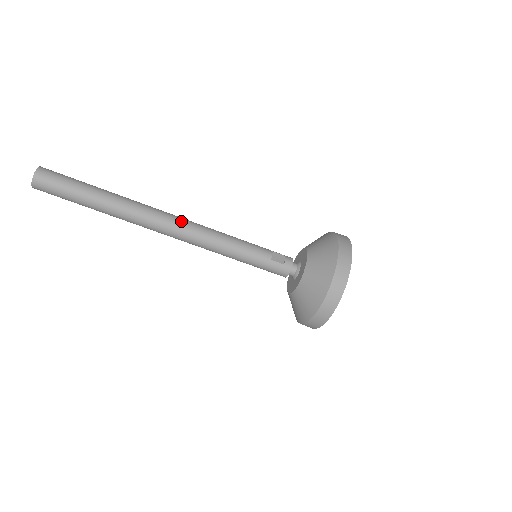
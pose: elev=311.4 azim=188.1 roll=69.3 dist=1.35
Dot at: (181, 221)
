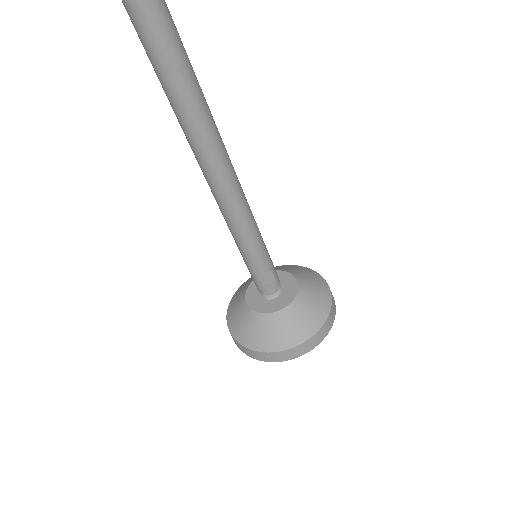
Dot at: (226, 182)
